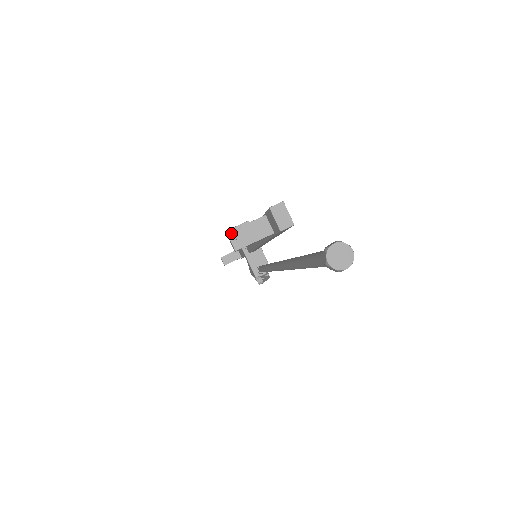
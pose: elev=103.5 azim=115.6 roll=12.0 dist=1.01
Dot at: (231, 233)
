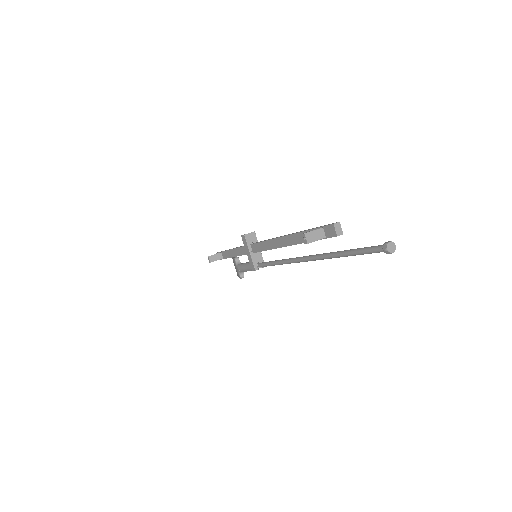
Dot at: (306, 234)
